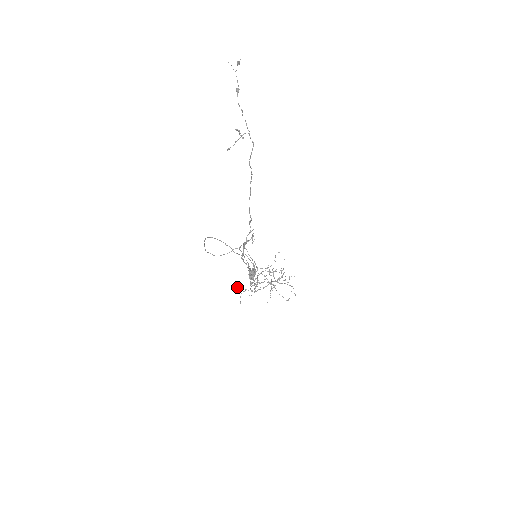
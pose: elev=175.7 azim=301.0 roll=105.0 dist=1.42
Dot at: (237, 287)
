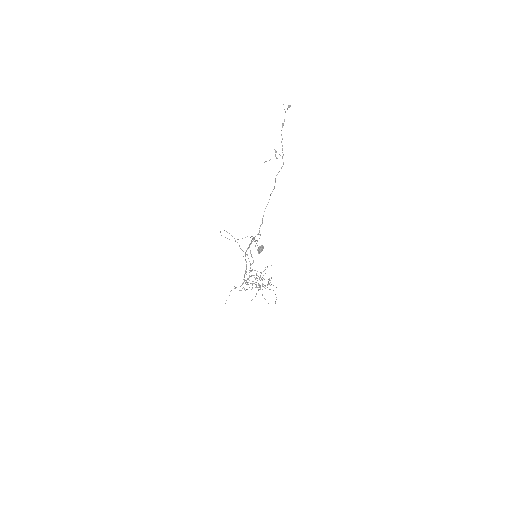
Dot at: occluded
